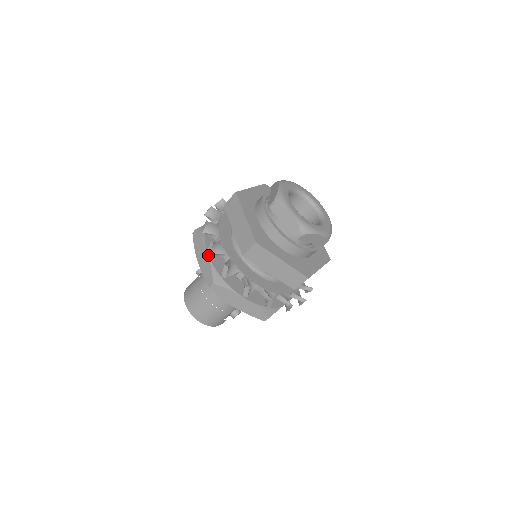
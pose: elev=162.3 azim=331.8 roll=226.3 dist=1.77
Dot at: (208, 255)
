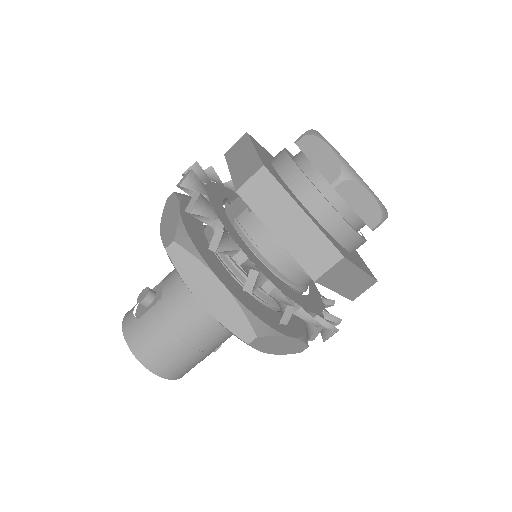
Dot at: (227, 288)
